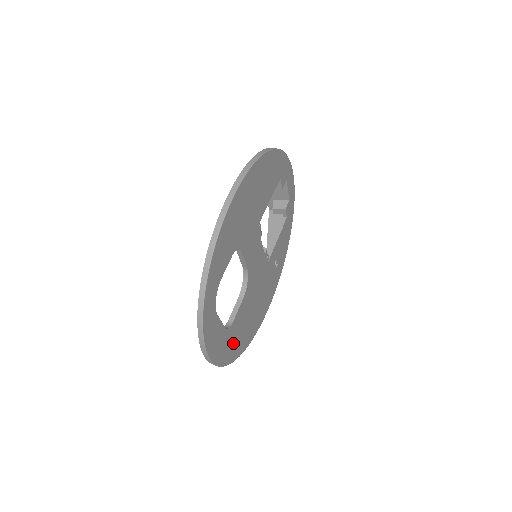
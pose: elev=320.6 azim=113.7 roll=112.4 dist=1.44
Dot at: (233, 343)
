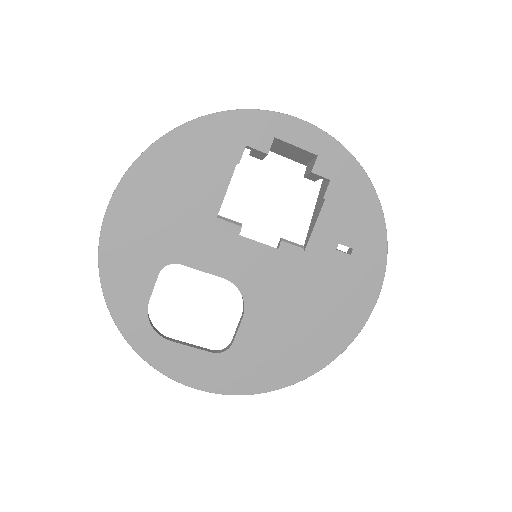
Dot at: (259, 367)
